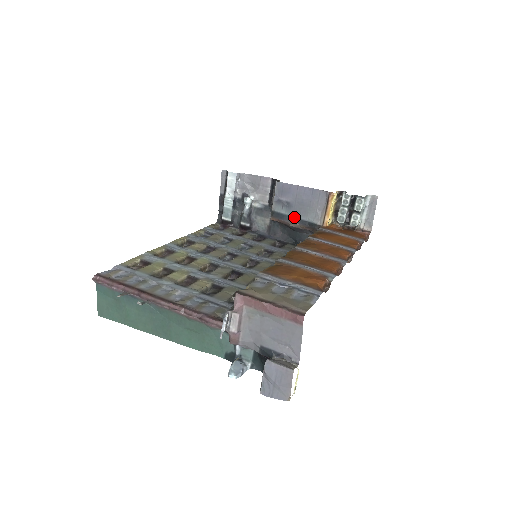
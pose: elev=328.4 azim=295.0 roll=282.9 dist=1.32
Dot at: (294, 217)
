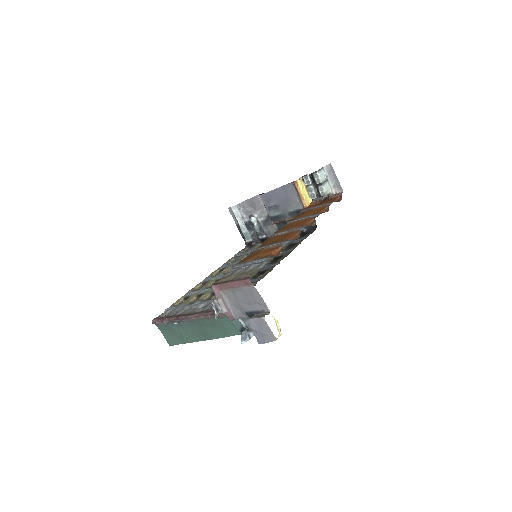
Dot at: (285, 213)
